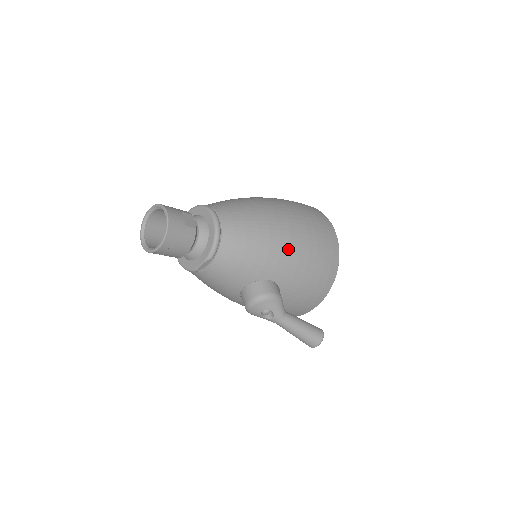
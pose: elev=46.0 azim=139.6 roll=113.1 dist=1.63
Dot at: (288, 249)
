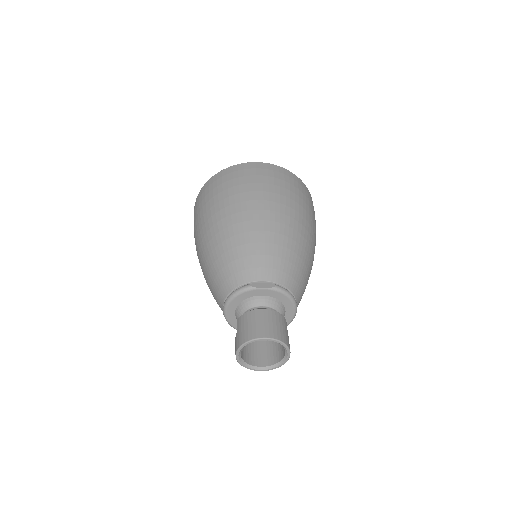
Dot at: occluded
